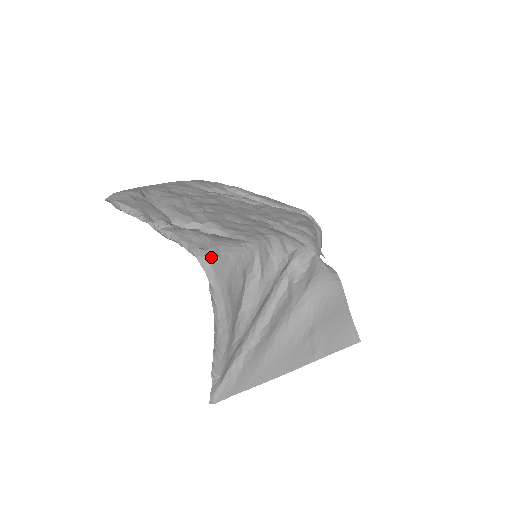
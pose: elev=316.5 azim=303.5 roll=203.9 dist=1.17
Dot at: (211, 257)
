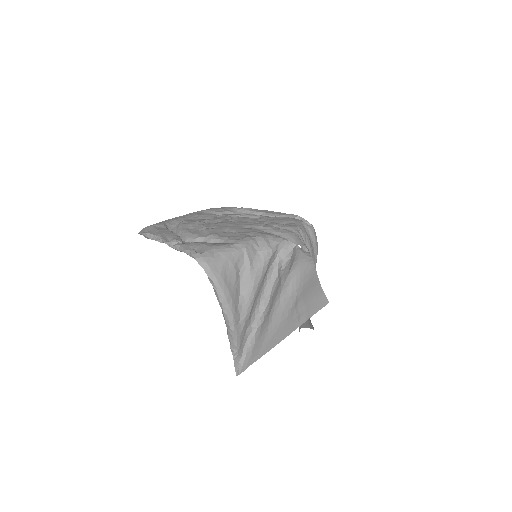
Dot at: (206, 257)
